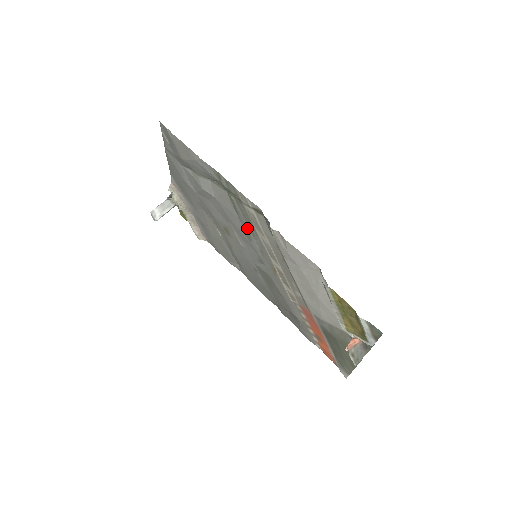
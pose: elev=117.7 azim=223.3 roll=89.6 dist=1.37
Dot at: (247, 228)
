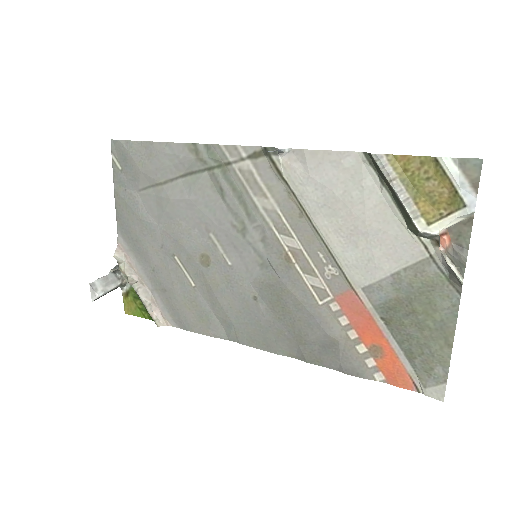
Dot at: (239, 212)
